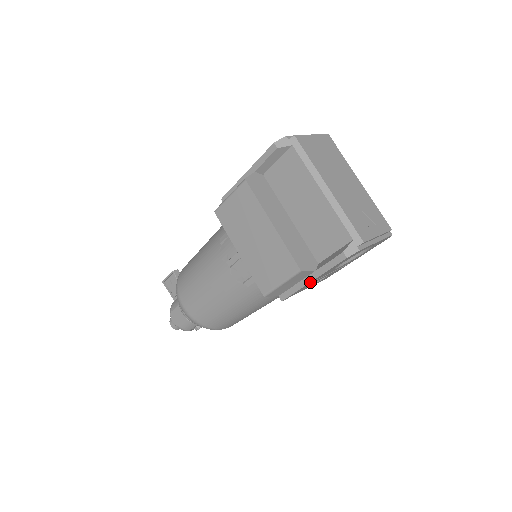
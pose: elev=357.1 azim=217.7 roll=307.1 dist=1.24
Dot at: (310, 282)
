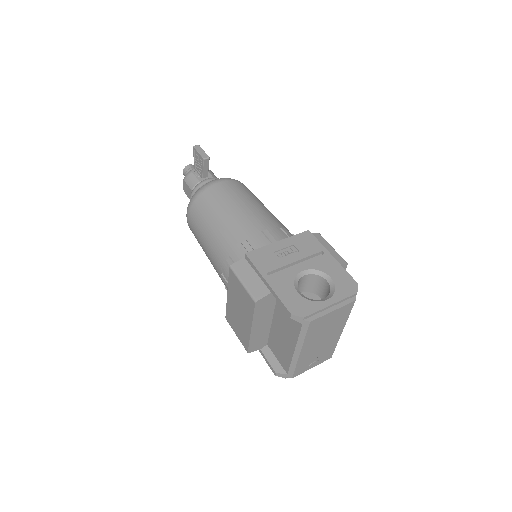
Dot at: occluded
